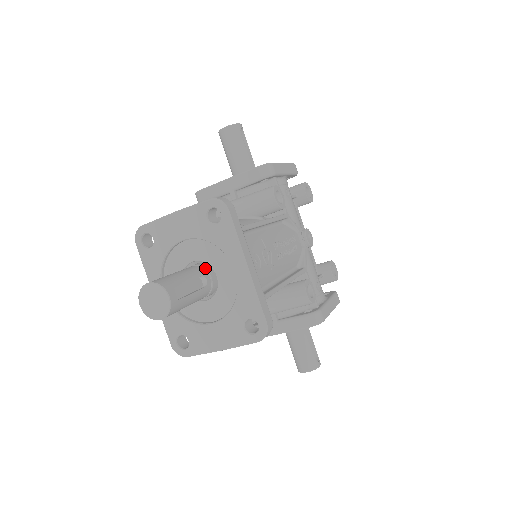
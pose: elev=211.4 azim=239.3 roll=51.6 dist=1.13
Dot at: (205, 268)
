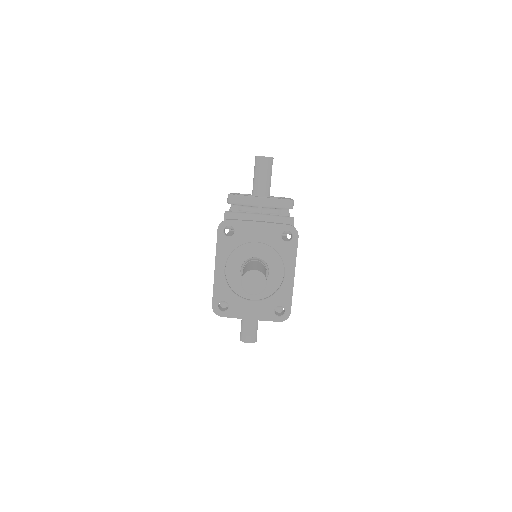
Dot at: occluded
